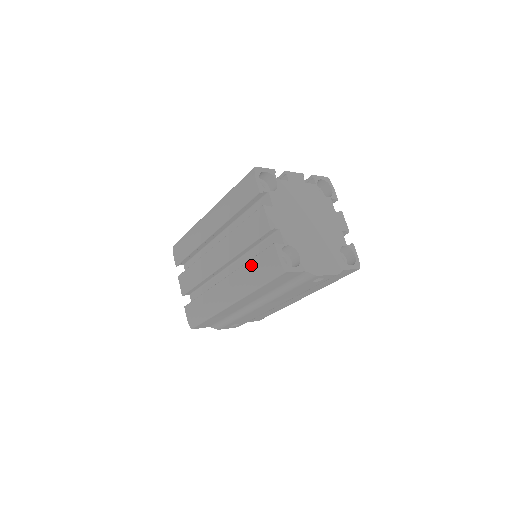
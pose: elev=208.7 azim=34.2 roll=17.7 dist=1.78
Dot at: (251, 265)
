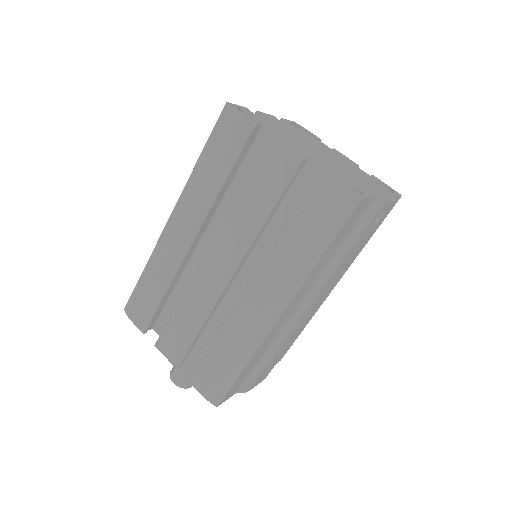
Dot at: (291, 231)
